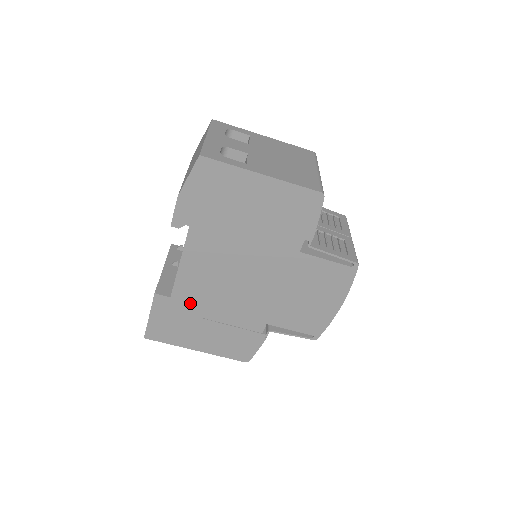
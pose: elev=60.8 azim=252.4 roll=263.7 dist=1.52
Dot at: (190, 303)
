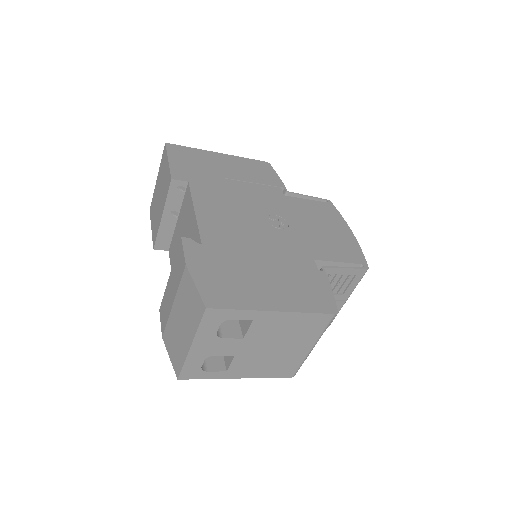
Dot at: occluded
